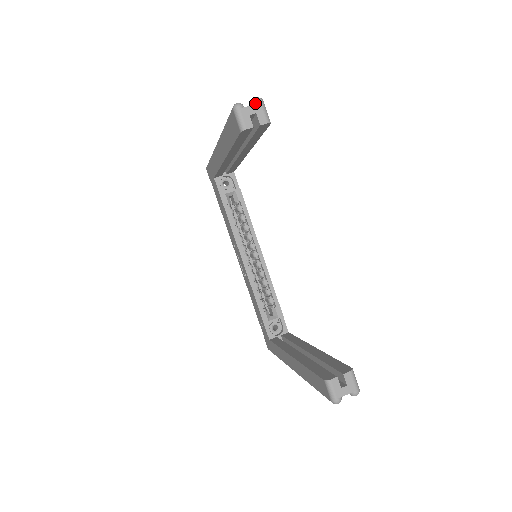
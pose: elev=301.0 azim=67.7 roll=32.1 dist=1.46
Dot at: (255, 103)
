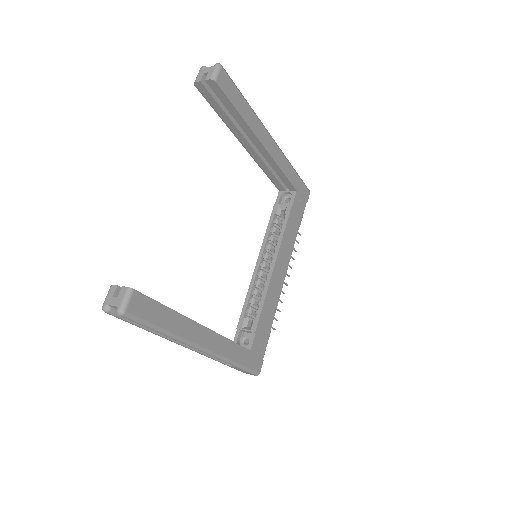
Dot at: (213, 66)
